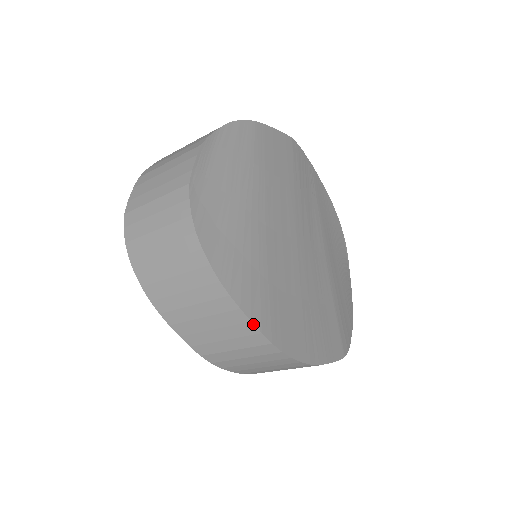
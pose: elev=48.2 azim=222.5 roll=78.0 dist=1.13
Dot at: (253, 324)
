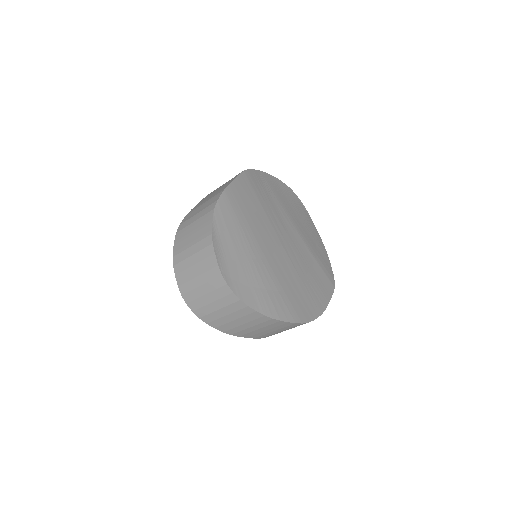
Dot at: (290, 323)
